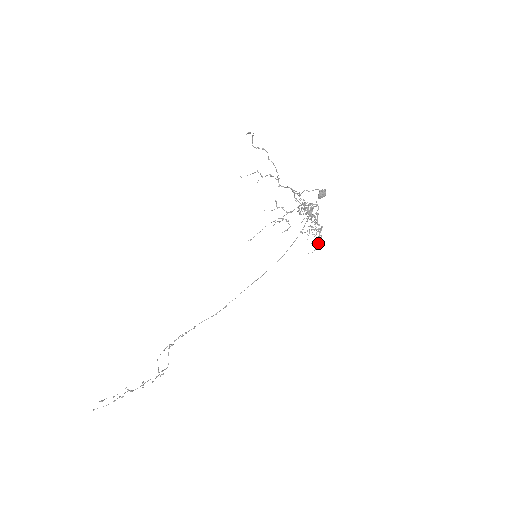
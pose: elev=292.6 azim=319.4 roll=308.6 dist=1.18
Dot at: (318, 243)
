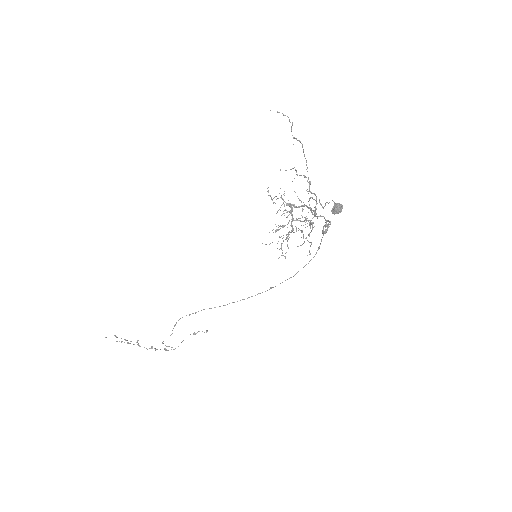
Dot at: (281, 245)
